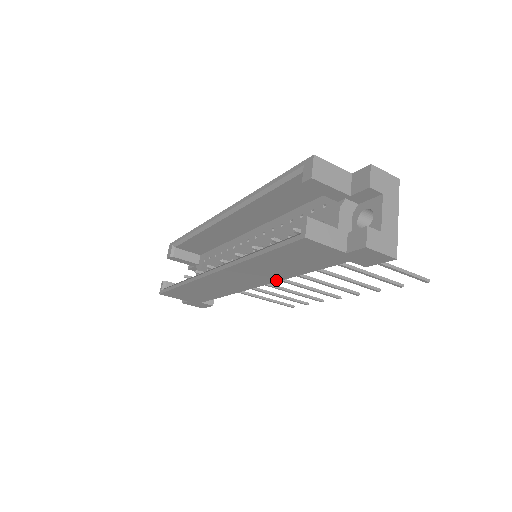
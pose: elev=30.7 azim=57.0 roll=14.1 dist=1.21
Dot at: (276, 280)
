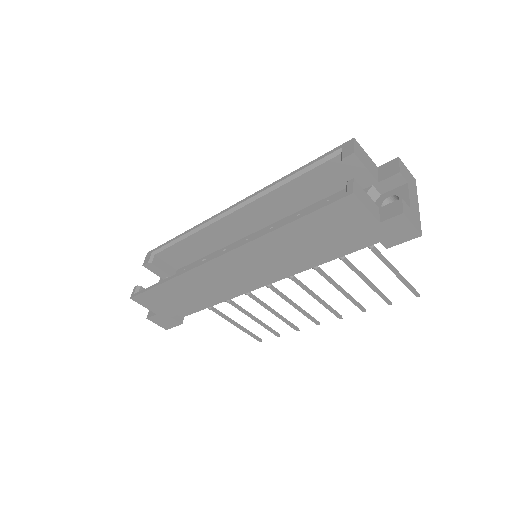
Dot at: (283, 271)
